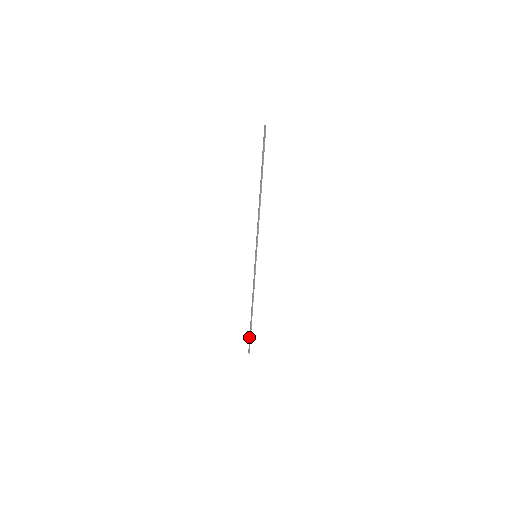
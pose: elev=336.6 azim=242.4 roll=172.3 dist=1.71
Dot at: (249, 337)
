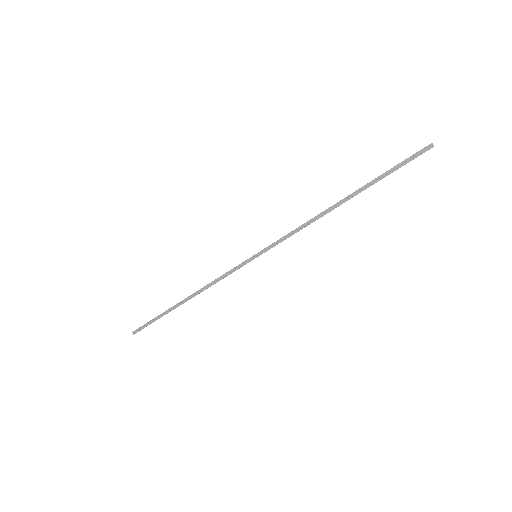
Dot at: (151, 320)
